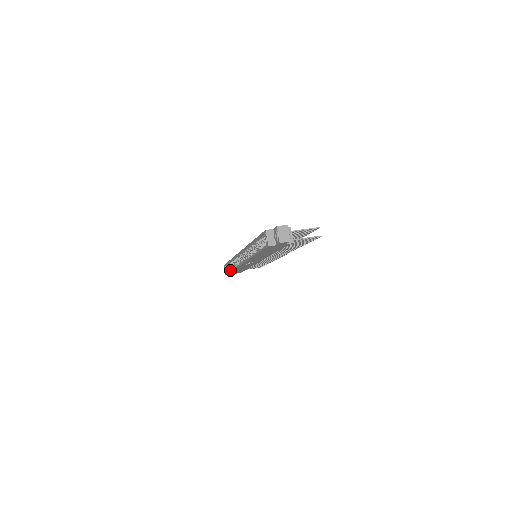
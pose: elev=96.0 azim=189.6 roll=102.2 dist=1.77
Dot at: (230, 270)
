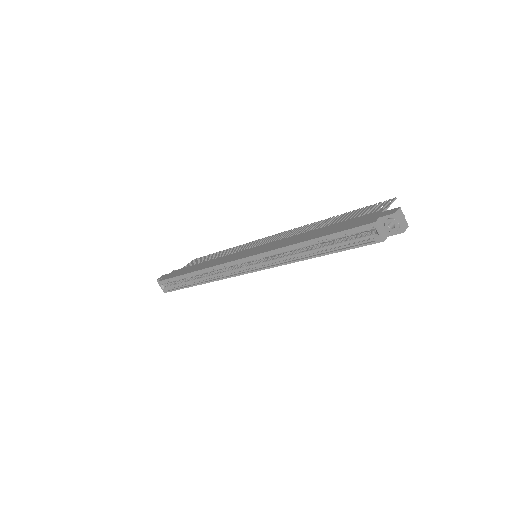
Dot at: (186, 285)
